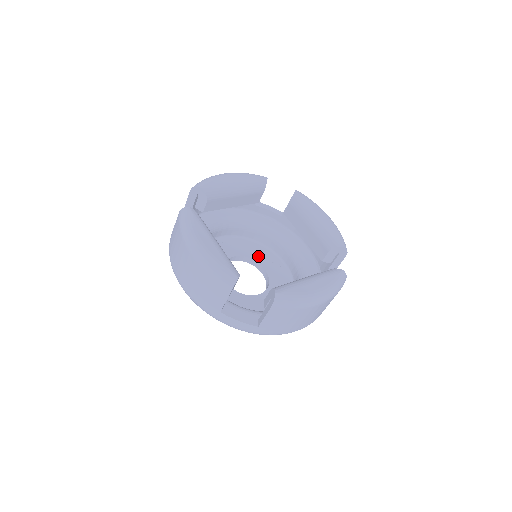
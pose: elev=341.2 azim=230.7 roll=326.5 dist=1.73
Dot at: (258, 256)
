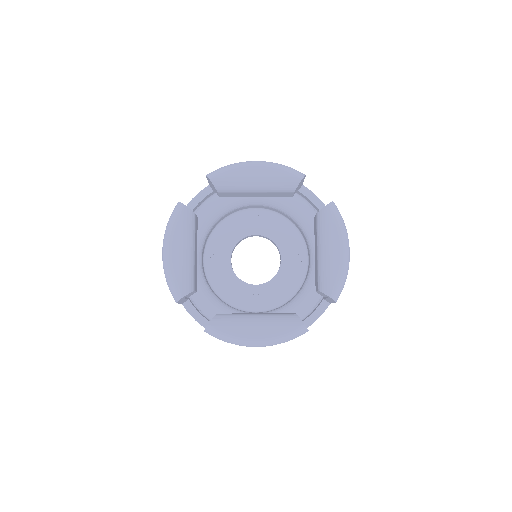
Dot at: (284, 242)
